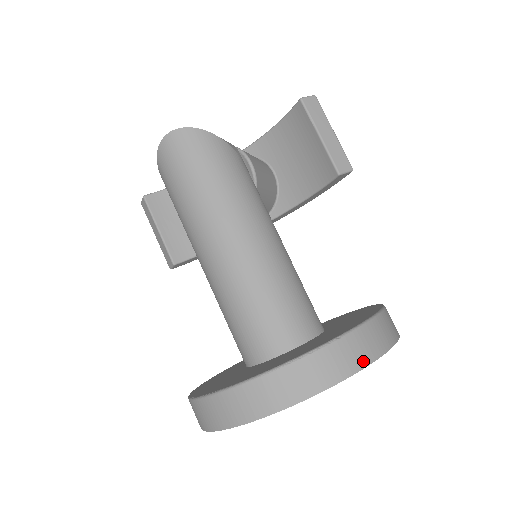
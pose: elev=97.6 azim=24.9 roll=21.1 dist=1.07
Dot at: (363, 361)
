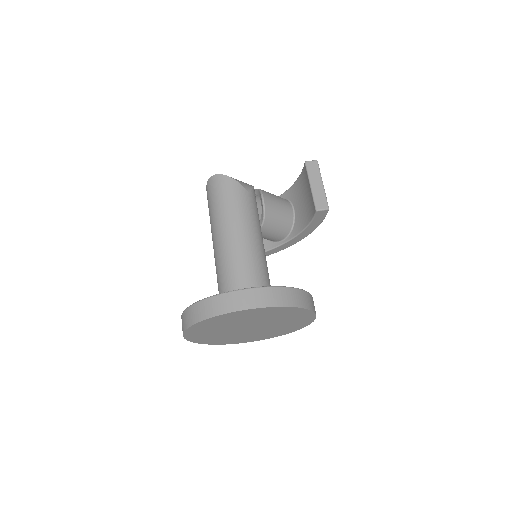
Dot at: (253, 305)
